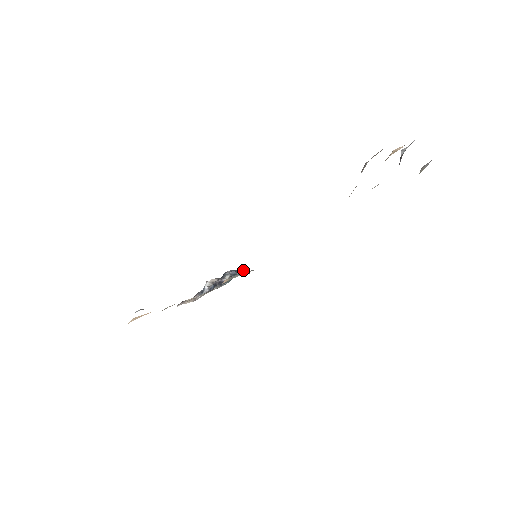
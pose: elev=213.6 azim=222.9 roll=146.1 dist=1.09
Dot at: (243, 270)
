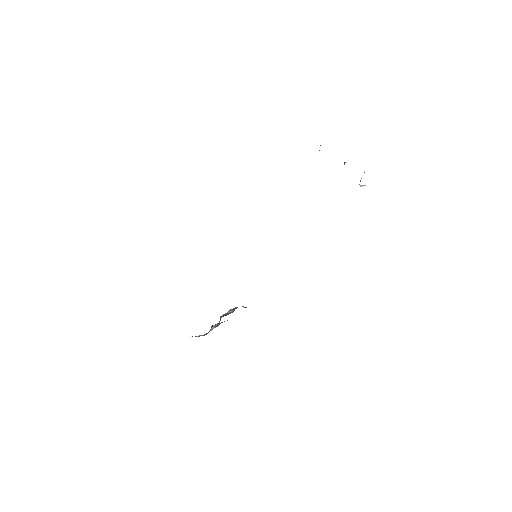
Dot at: (243, 306)
